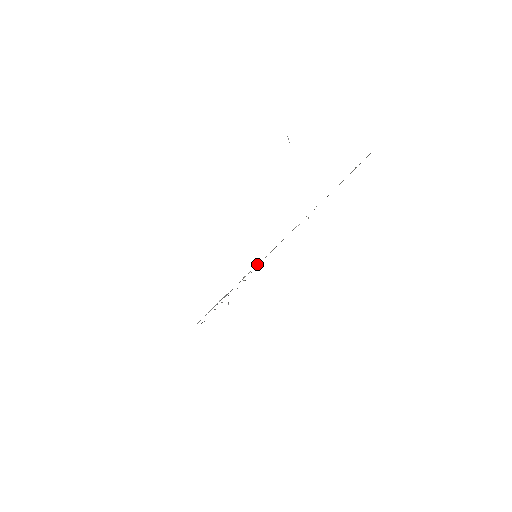
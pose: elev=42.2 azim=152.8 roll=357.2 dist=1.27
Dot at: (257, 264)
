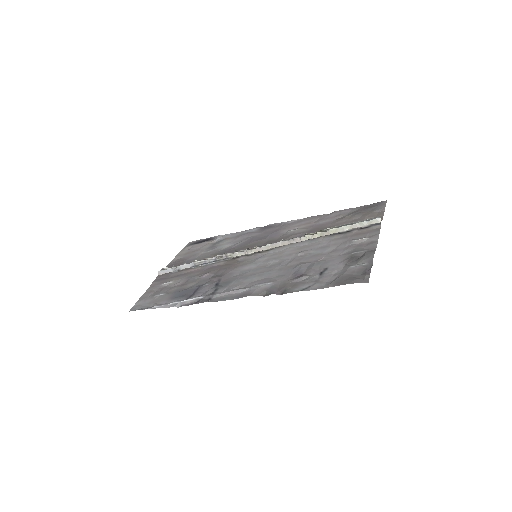
Dot at: (247, 251)
